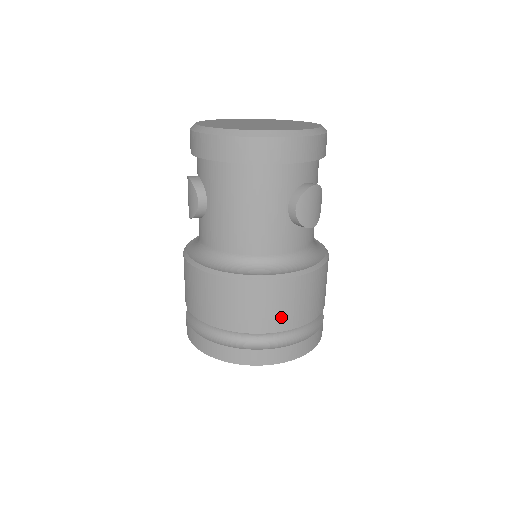
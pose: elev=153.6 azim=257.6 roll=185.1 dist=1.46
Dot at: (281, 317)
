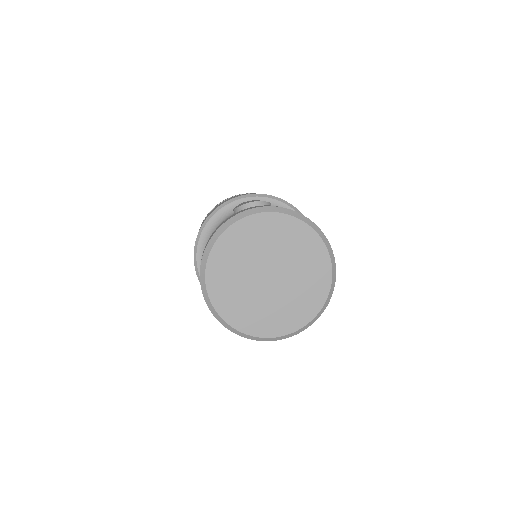
Dot at: occluded
